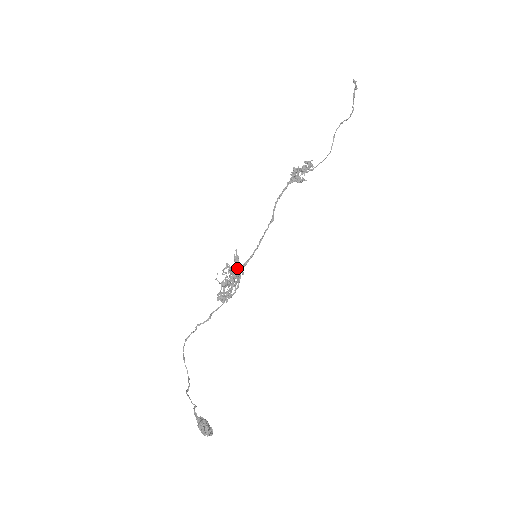
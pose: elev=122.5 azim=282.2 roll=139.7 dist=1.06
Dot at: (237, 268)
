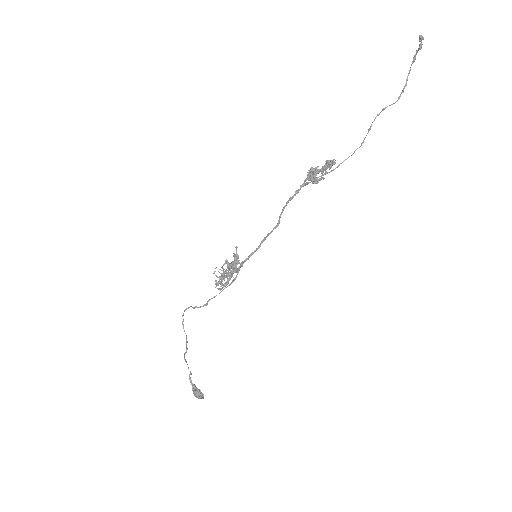
Dot at: (236, 262)
